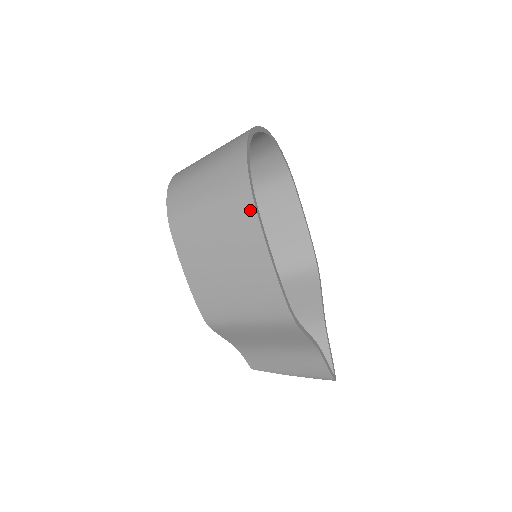
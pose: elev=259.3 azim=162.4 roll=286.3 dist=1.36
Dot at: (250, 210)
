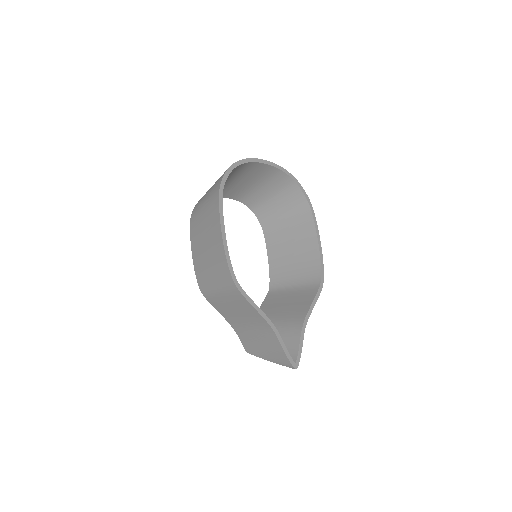
Dot at: (217, 201)
